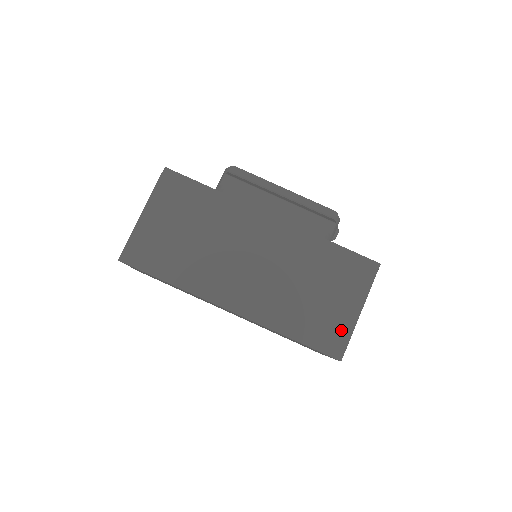
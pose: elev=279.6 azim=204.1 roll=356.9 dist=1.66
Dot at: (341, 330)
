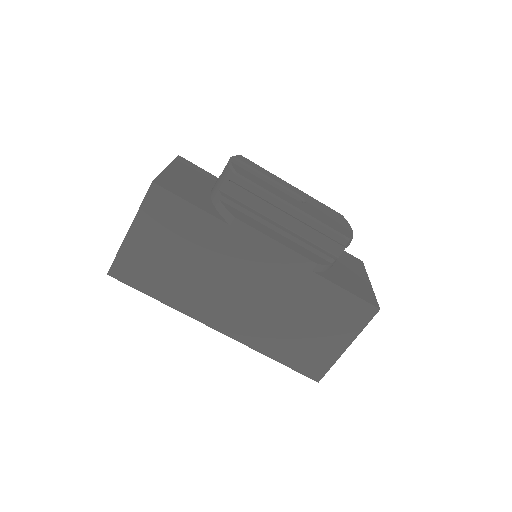
Dot at: (324, 360)
